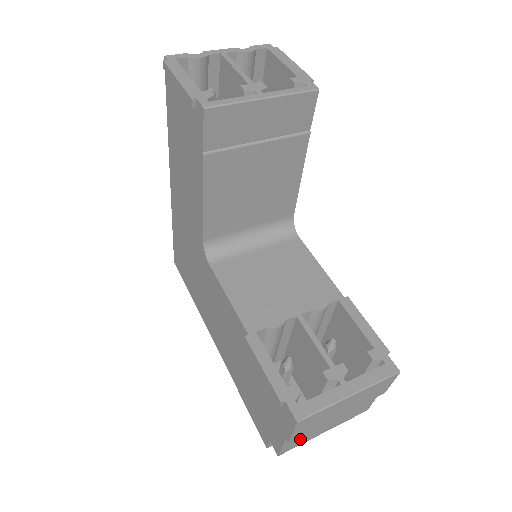
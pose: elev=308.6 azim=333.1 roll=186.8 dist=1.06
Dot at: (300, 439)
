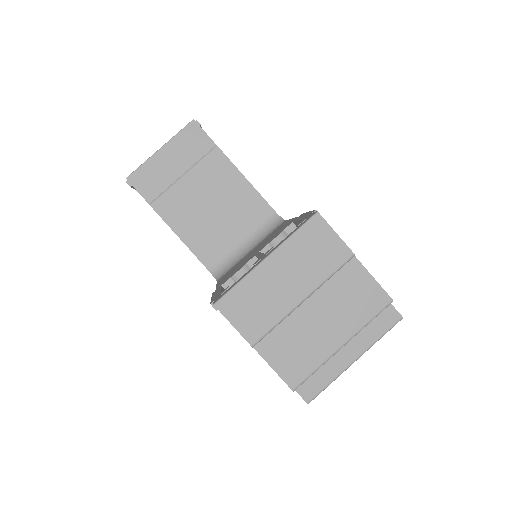
Dot at: (295, 354)
